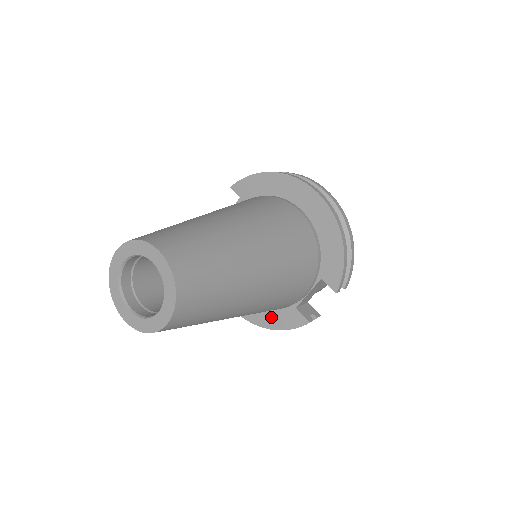
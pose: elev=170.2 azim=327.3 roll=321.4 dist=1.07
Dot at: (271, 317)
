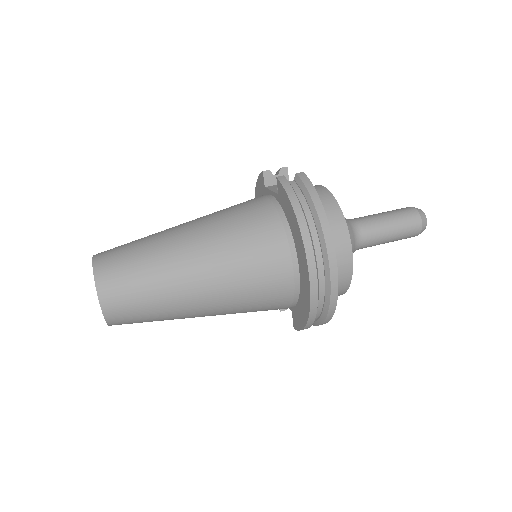
Dot at: occluded
